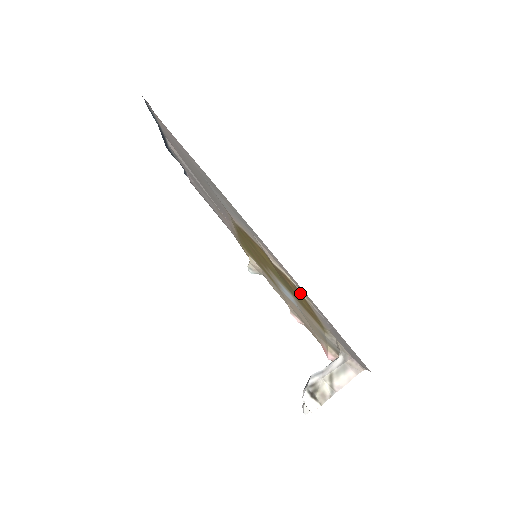
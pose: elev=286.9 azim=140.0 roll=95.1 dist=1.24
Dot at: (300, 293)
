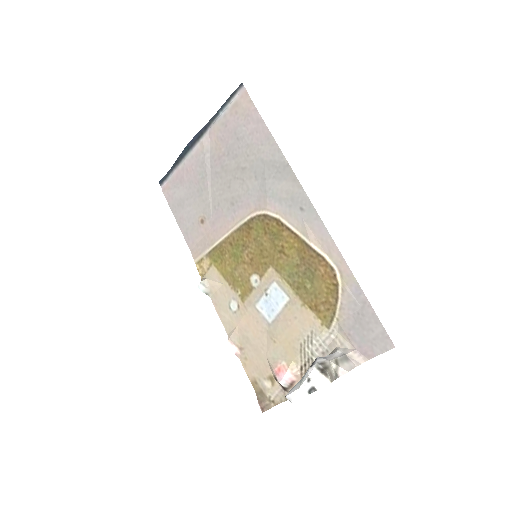
Dot at: (335, 276)
